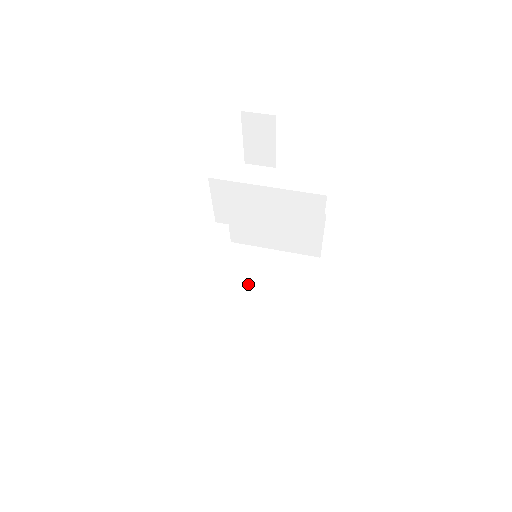
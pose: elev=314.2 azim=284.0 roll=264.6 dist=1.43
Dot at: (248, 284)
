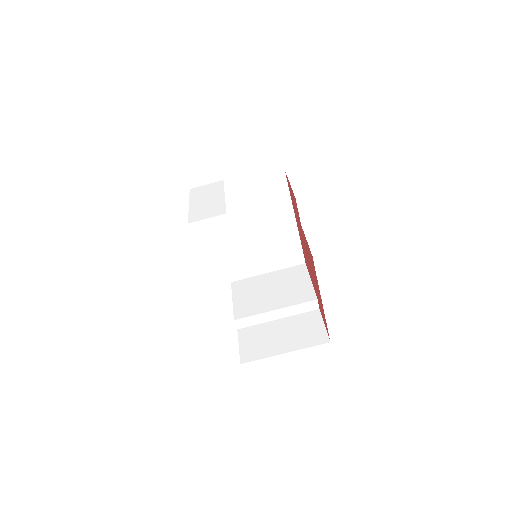
Dot at: (238, 222)
